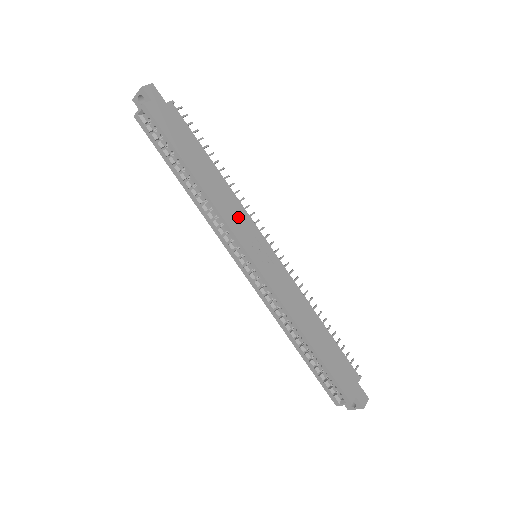
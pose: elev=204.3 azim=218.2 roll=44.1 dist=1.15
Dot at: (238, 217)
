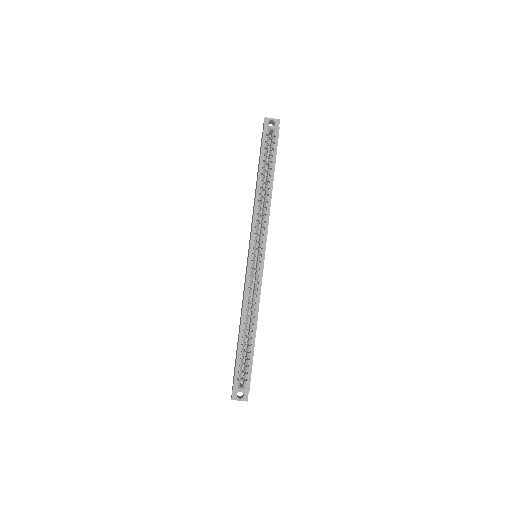
Dot at: occluded
